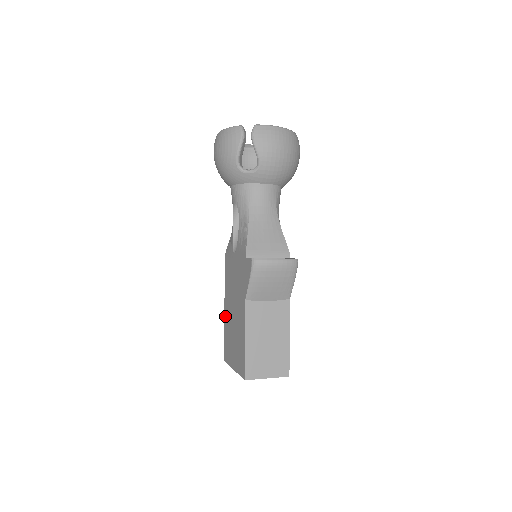
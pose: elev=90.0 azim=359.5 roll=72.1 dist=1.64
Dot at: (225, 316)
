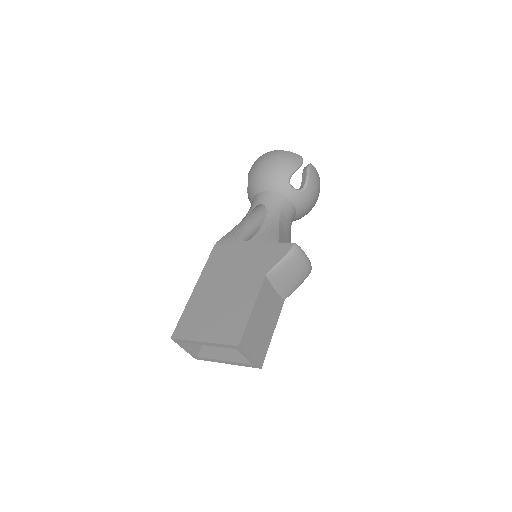
Dot at: (194, 295)
